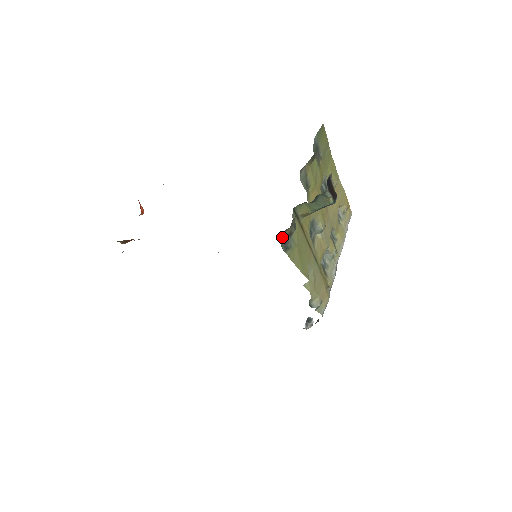
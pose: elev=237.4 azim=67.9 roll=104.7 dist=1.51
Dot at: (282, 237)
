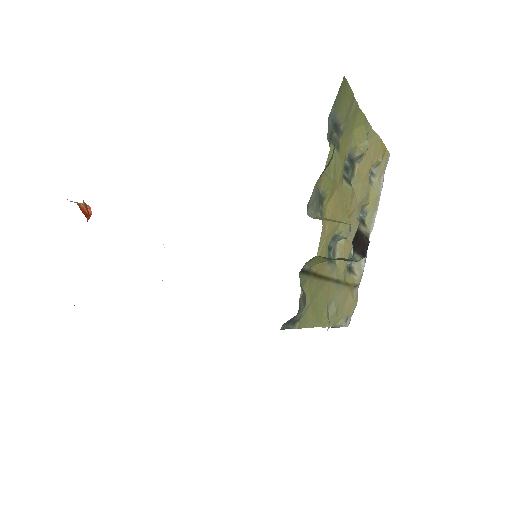
Dot at: (286, 322)
